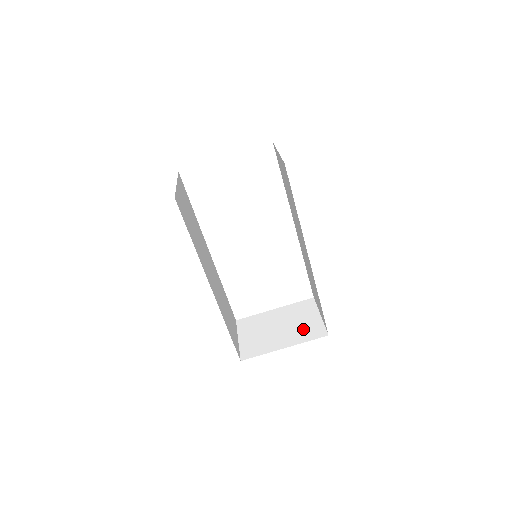
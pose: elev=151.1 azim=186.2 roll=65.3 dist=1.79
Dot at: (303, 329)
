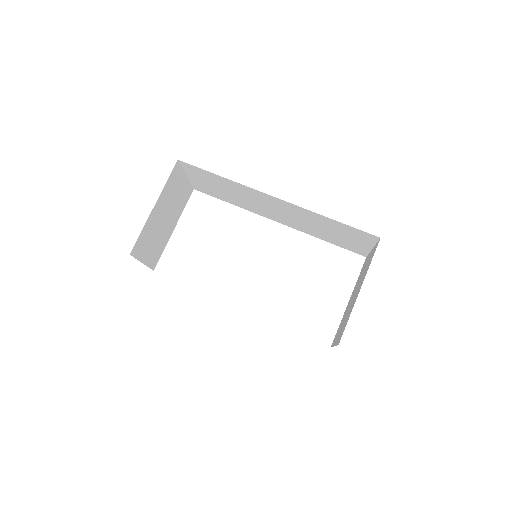
Dot at: (366, 268)
